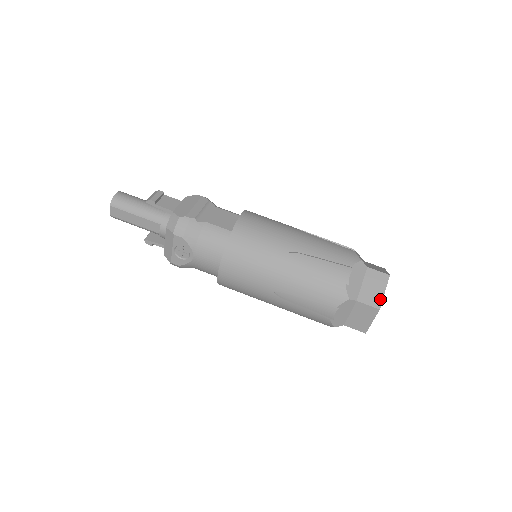
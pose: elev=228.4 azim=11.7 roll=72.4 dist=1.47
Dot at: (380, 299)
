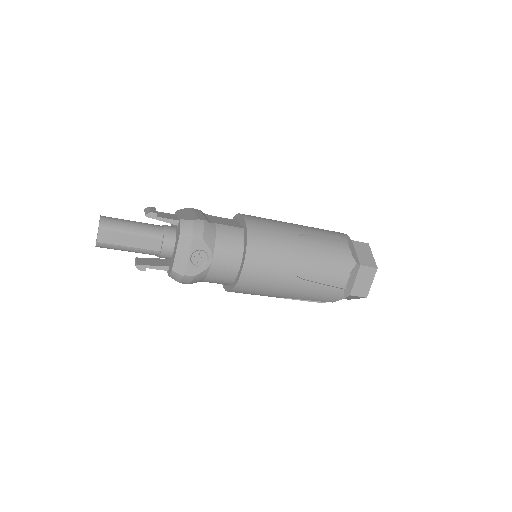
Dot at: (373, 261)
